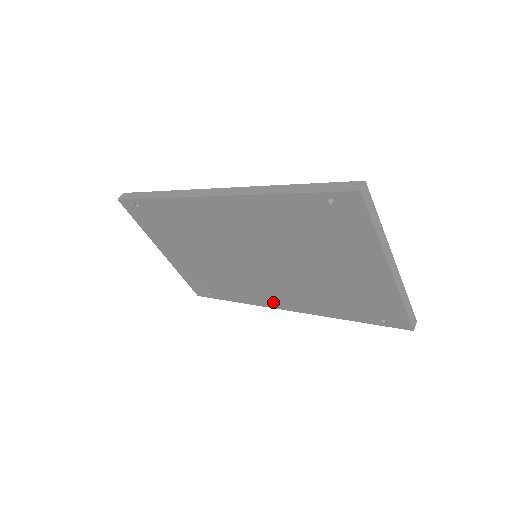
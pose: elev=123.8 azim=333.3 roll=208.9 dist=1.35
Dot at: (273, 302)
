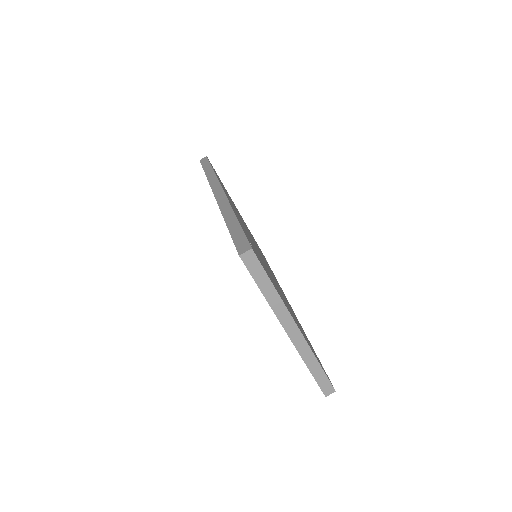
Dot at: occluded
